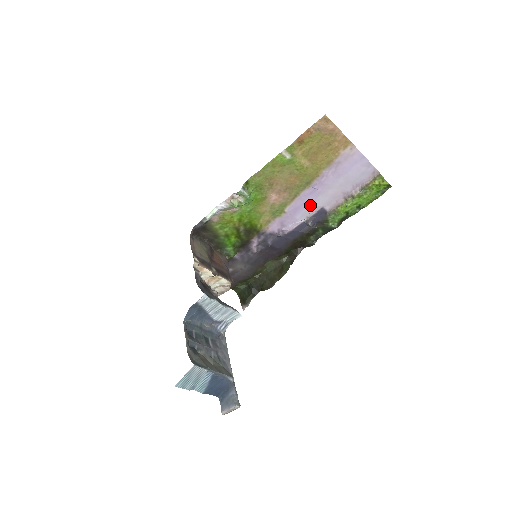
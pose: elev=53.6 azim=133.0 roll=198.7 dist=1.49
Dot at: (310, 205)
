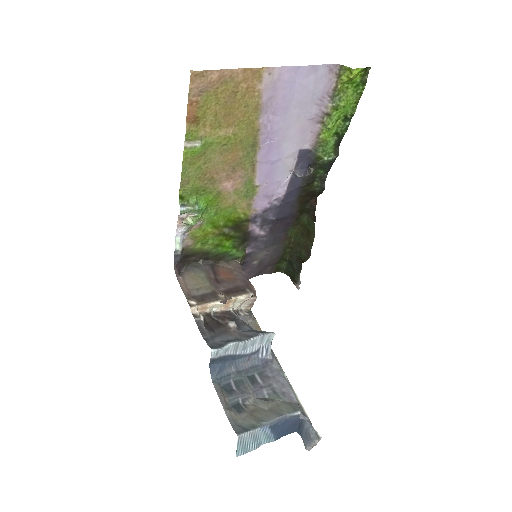
Dot at: (281, 160)
